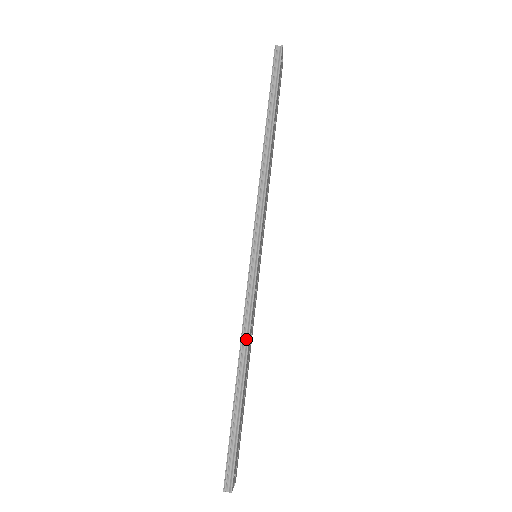
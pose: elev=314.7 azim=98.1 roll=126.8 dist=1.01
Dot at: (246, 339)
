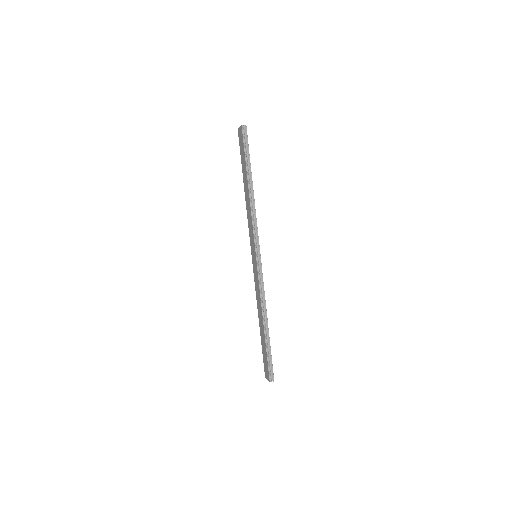
Dot at: (264, 304)
